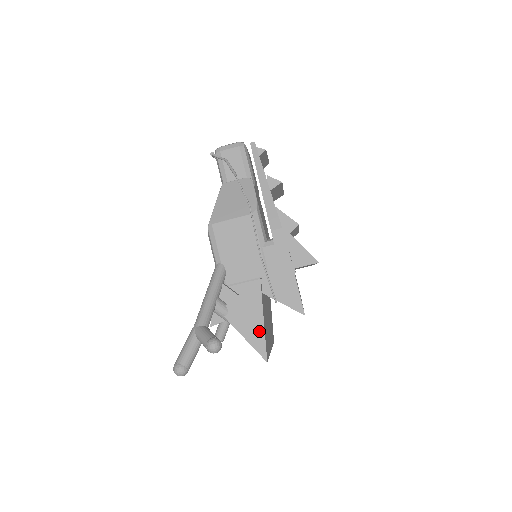
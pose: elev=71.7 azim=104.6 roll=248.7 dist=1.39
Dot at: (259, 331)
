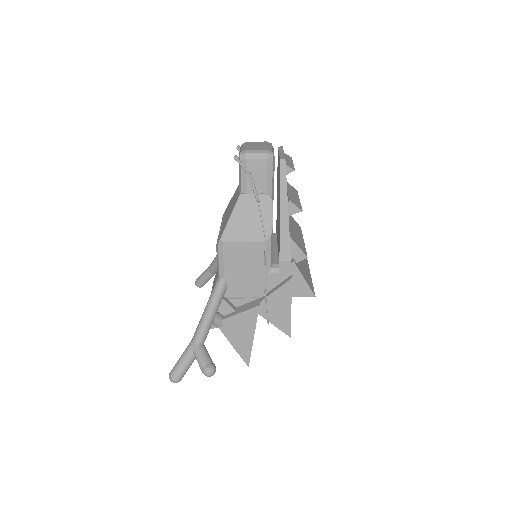
Dot at: (248, 344)
